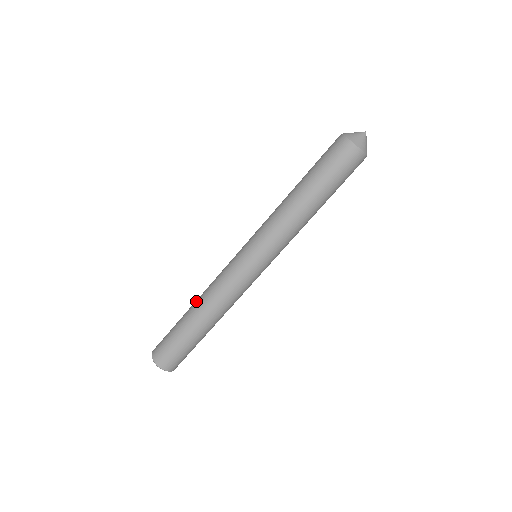
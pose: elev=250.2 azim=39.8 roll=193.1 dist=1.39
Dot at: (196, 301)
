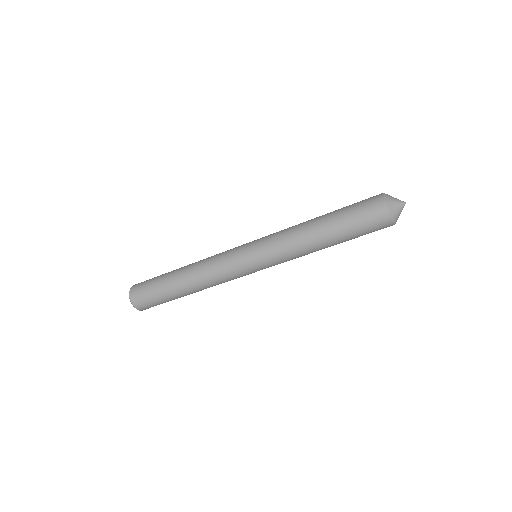
Dot at: (189, 264)
